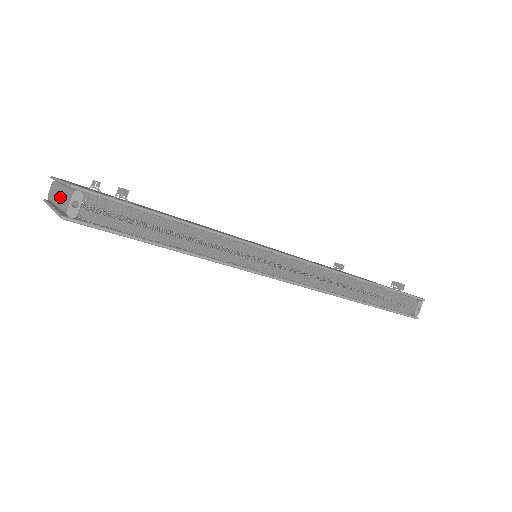
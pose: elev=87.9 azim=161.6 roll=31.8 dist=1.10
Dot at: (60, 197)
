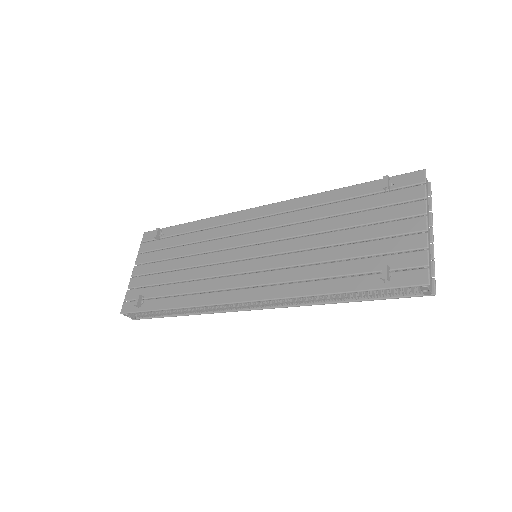
Dot at: occluded
